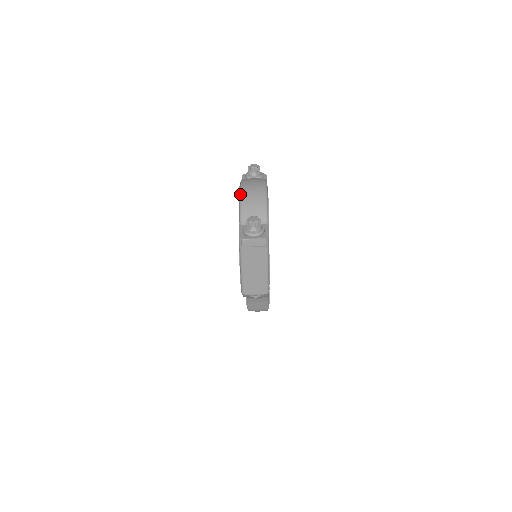
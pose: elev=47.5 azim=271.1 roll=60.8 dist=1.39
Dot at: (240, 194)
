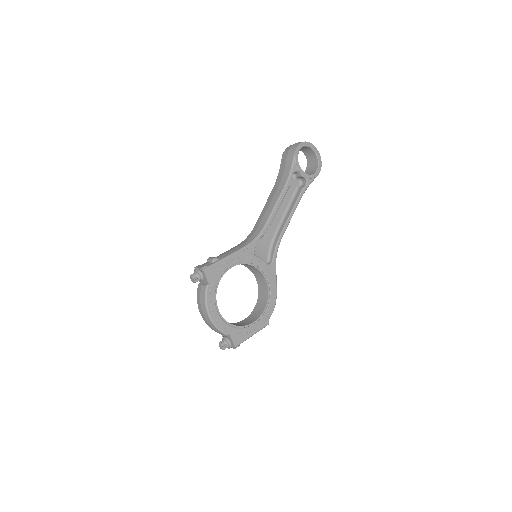
Dot at: occluded
